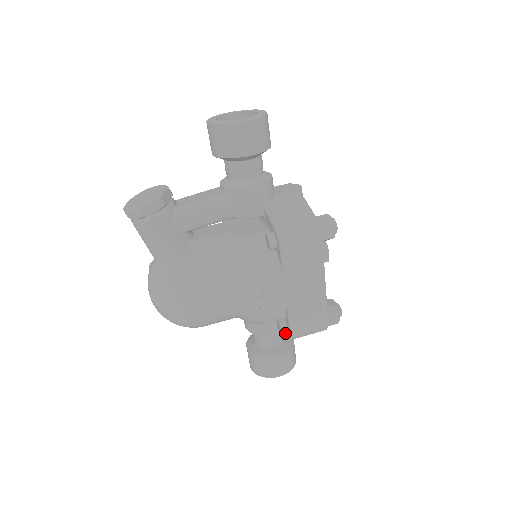
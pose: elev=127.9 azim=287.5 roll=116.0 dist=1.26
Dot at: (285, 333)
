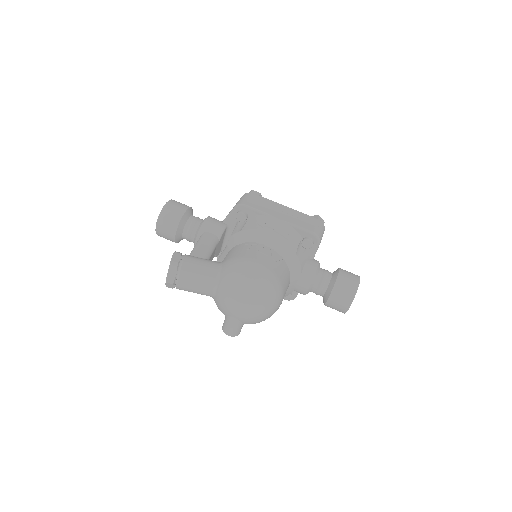
Dot at: (316, 247)
